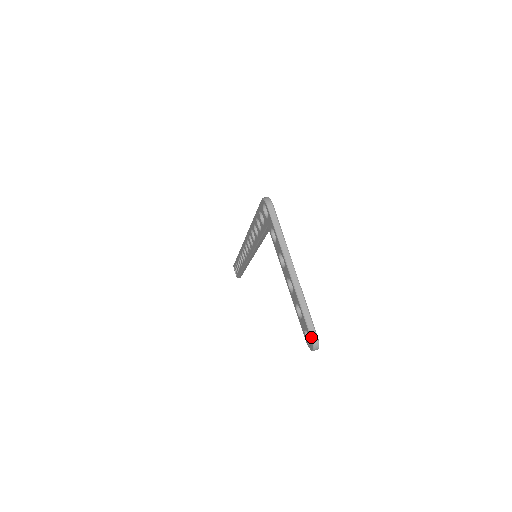
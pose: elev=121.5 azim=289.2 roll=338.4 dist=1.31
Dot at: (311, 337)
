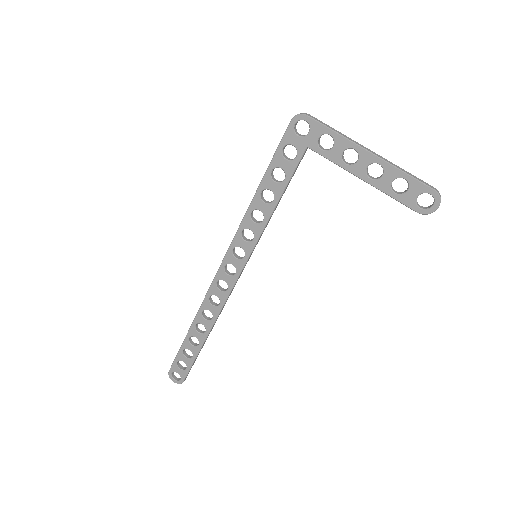
Dot at: (433, 189)
